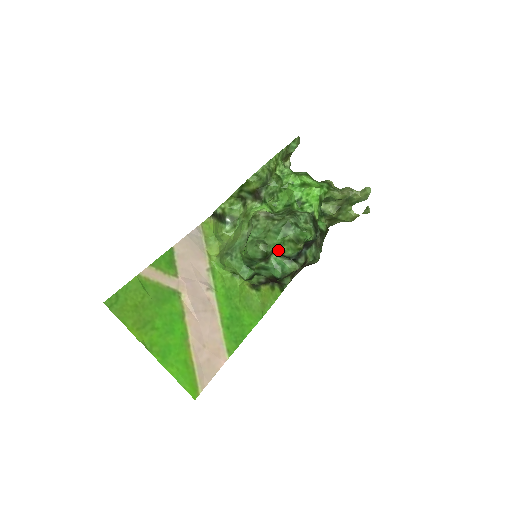
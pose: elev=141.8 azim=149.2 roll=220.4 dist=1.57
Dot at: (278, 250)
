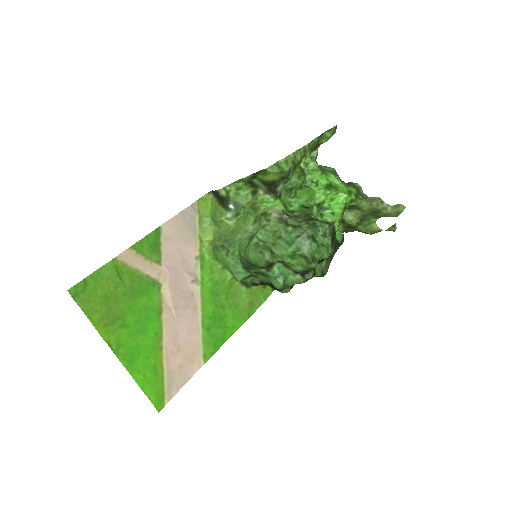
Dot at: (285, 262)
